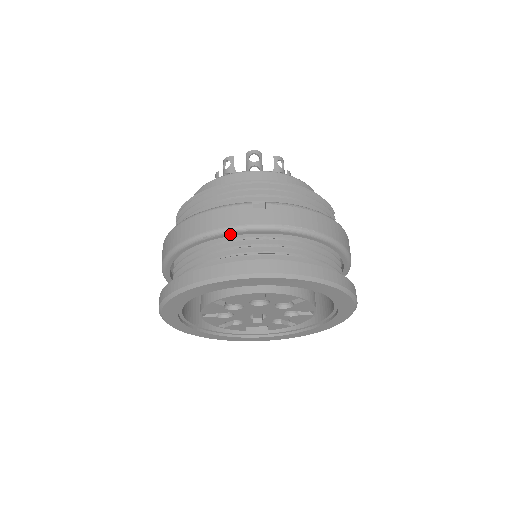
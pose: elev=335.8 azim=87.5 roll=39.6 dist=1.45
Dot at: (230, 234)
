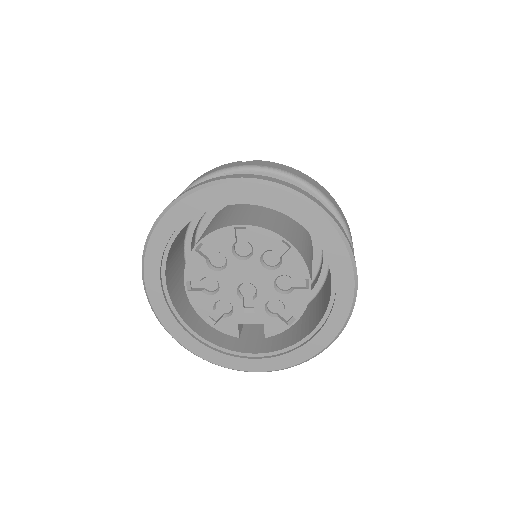
Dot at: occluded
